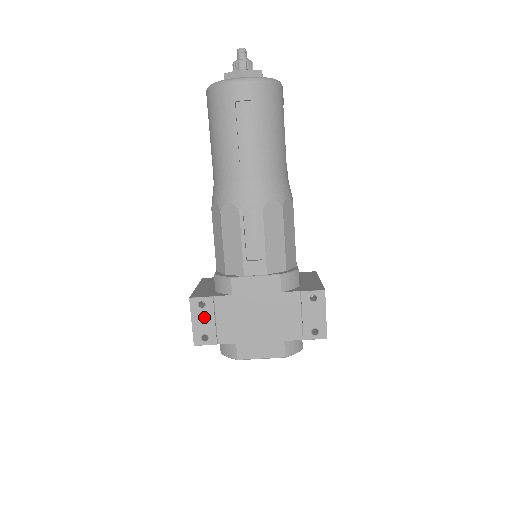
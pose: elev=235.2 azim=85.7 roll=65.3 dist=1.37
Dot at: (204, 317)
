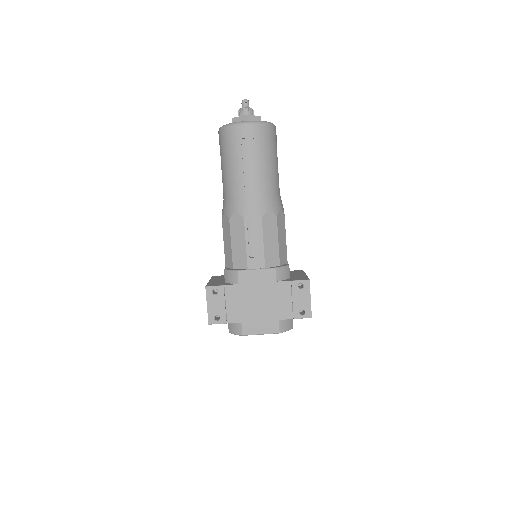
Dot at: (217, 302)
